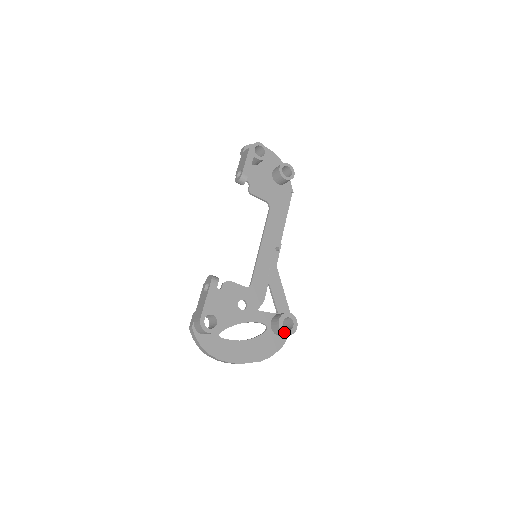
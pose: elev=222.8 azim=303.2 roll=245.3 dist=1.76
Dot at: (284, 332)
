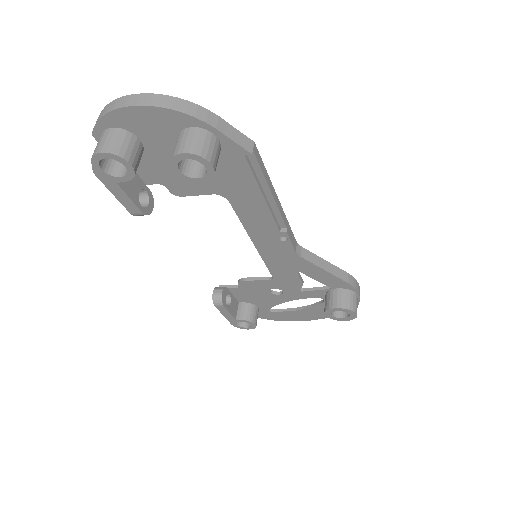
Dot at: (338, 320)
